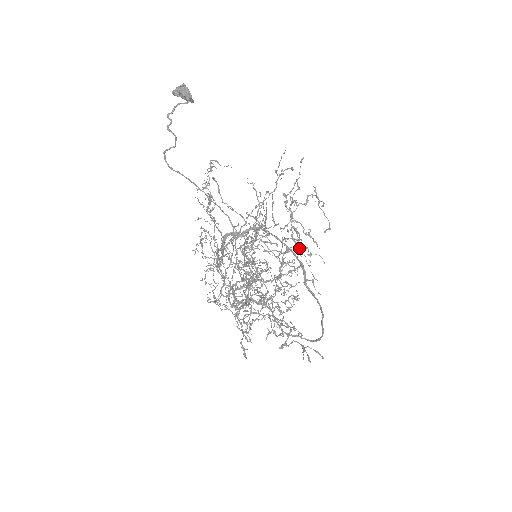
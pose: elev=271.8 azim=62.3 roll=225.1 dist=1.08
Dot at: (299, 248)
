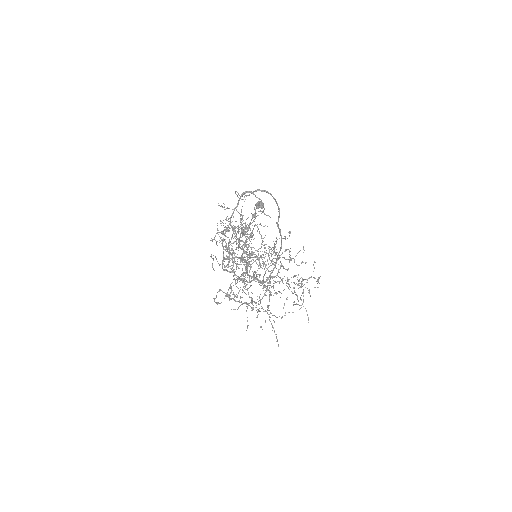
Dot at: (285, 237)
